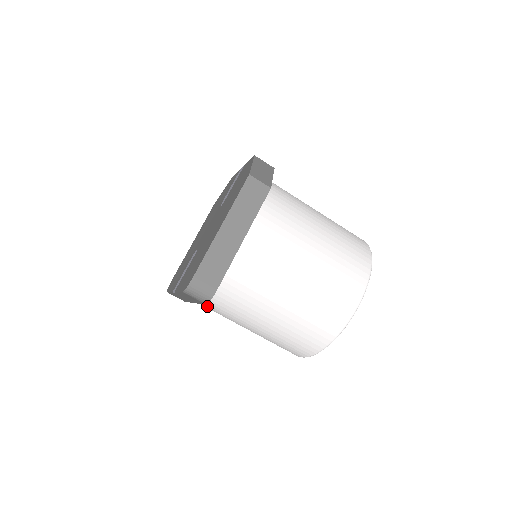
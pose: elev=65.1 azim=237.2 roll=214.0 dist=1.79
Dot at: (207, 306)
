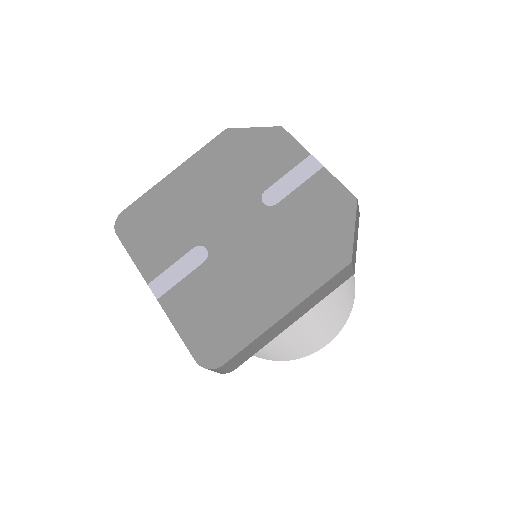
Dot at: occluded
